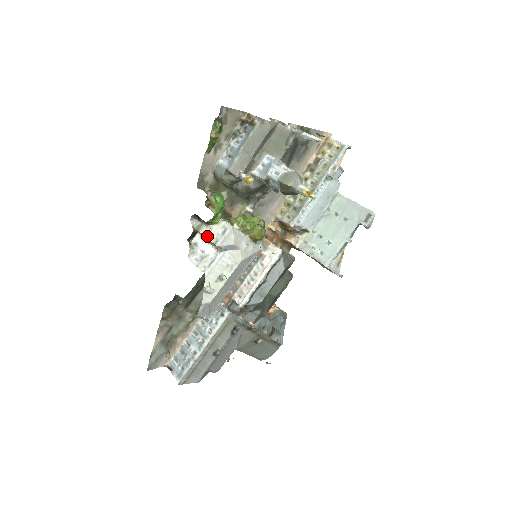
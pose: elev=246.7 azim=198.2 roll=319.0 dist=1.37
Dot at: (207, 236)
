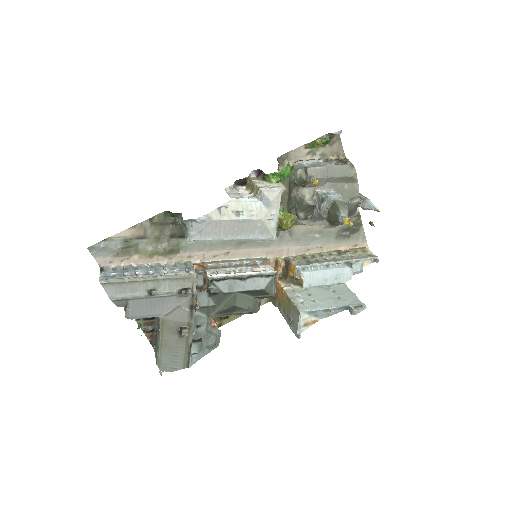
Dot at: (257, 183)
